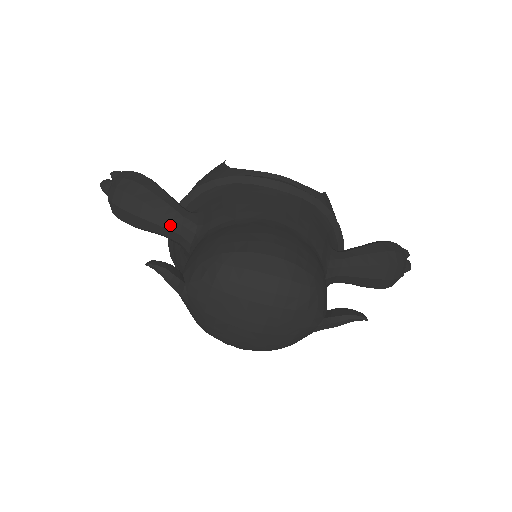
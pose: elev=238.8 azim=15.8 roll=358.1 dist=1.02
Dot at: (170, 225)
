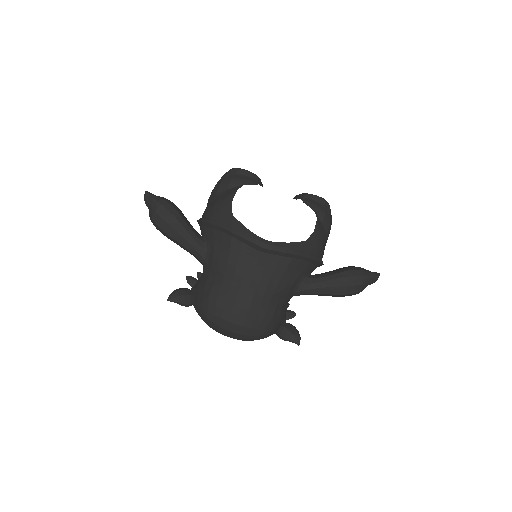
Dot at: (189, 251)
